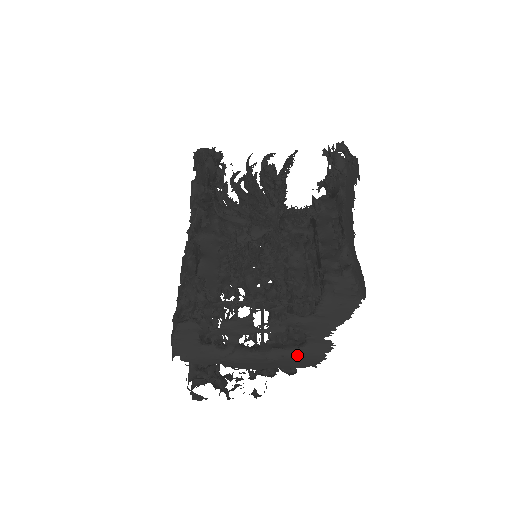
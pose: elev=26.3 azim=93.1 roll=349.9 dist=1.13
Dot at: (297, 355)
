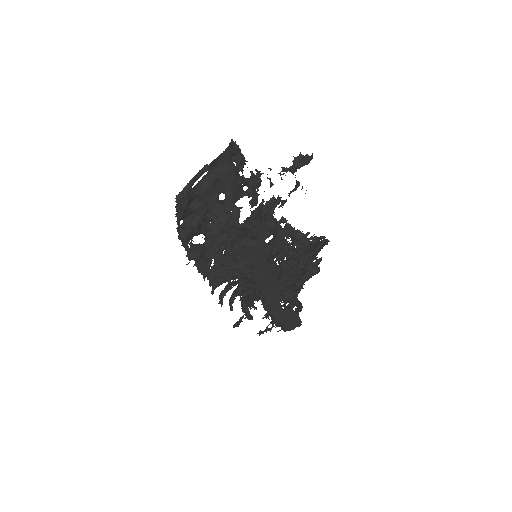
Dot at: occluded
